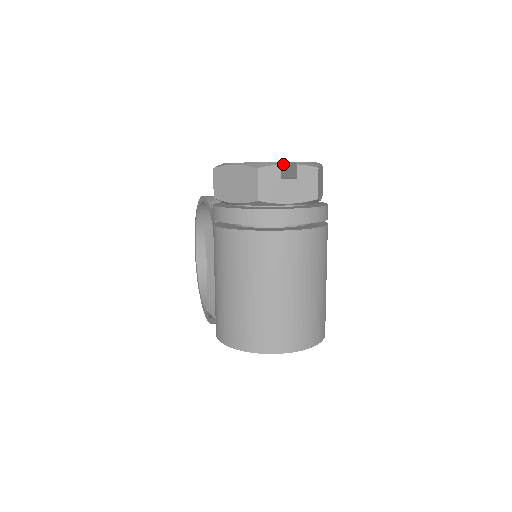
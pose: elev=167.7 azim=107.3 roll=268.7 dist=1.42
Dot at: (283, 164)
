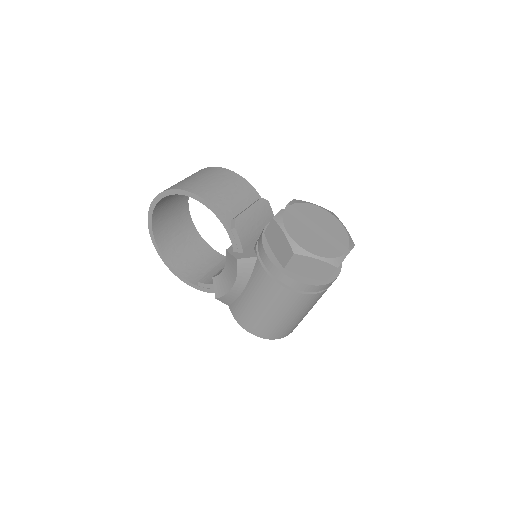
Dot at: (329, 235)
